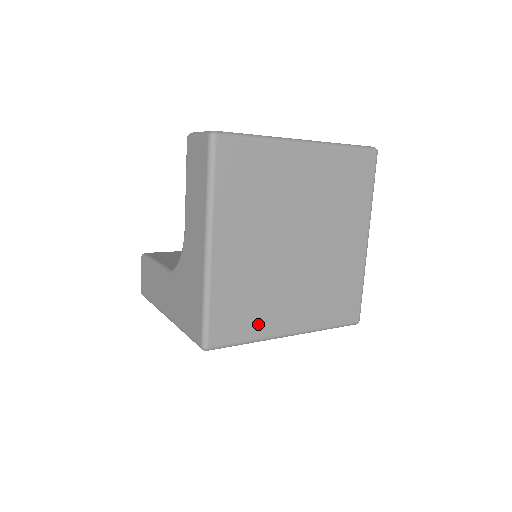
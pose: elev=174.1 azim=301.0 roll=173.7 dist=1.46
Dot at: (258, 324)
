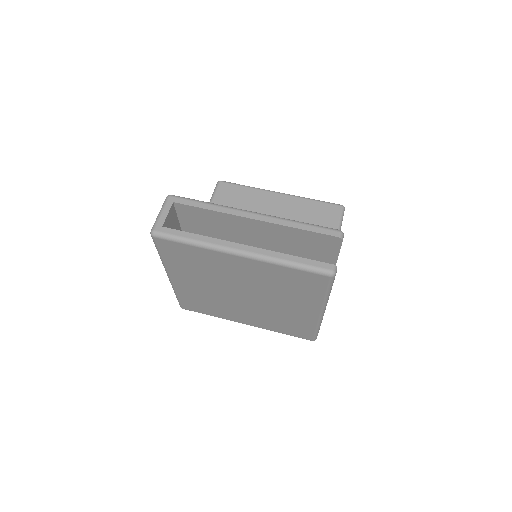
Dot at: (217, 313)
